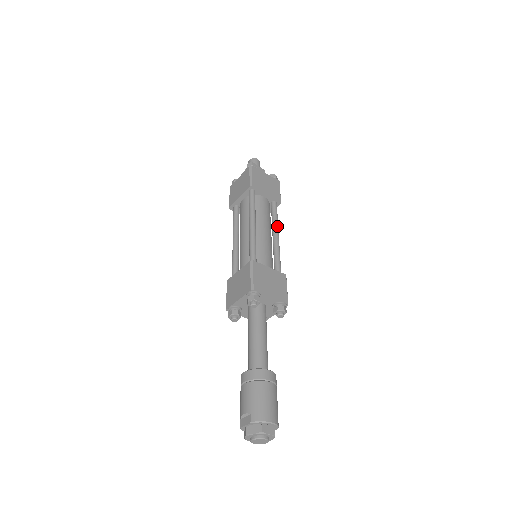
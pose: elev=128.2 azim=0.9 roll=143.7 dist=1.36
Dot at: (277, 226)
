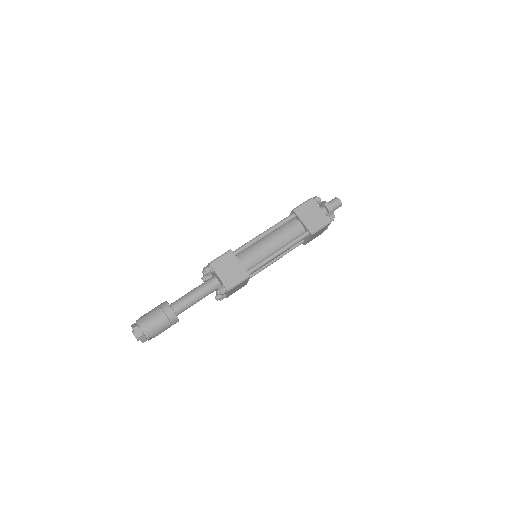
Dot at: (287, 246)
